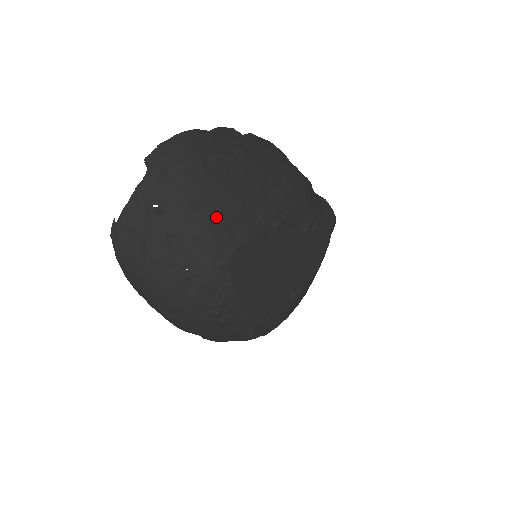
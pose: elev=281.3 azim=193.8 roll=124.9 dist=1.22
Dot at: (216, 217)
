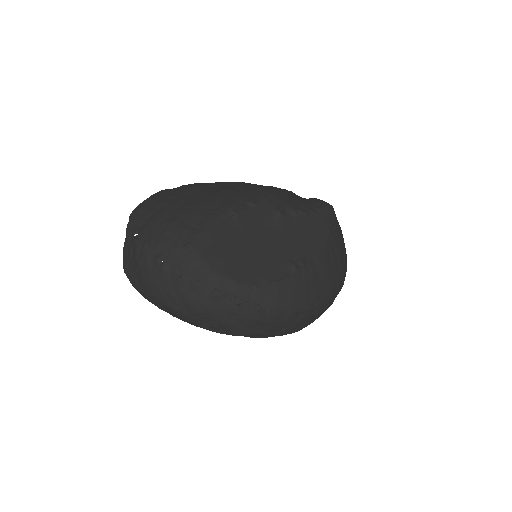
Dot at: (174, 222)
